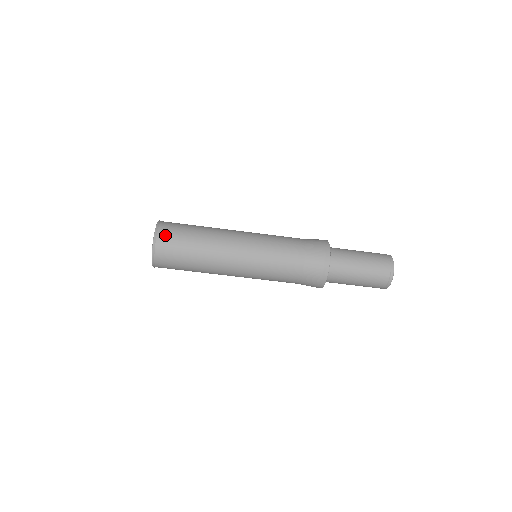
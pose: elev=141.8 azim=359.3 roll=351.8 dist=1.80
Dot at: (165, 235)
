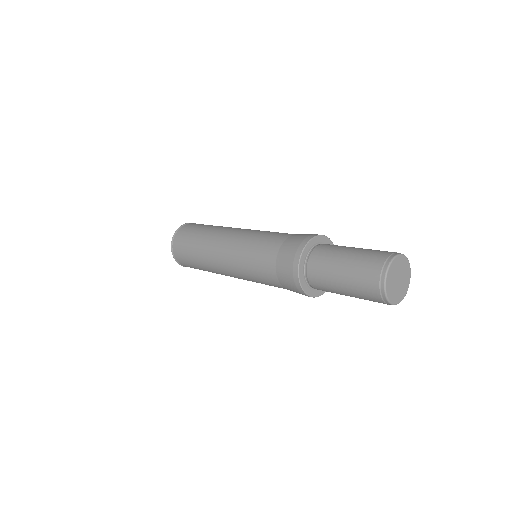
Dot at: (180, 234)
